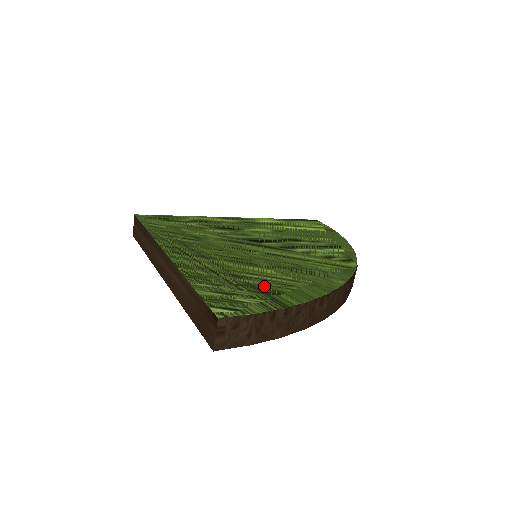
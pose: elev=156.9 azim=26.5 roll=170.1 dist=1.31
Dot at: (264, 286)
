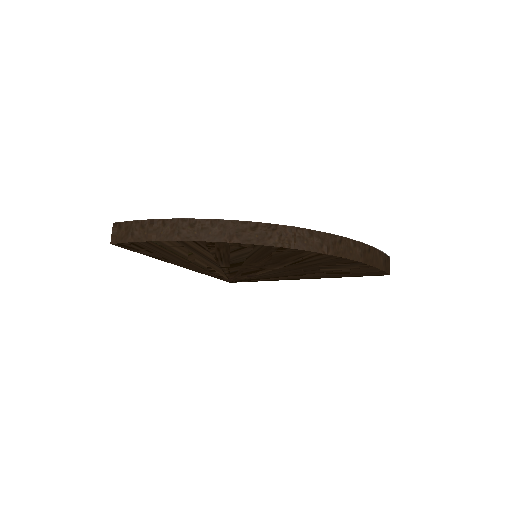
Dot at: occluded
